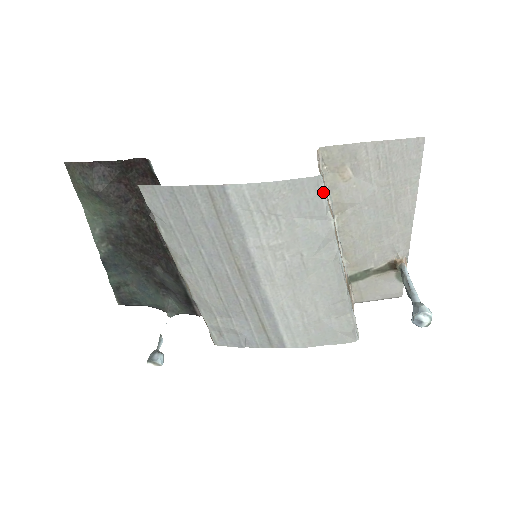
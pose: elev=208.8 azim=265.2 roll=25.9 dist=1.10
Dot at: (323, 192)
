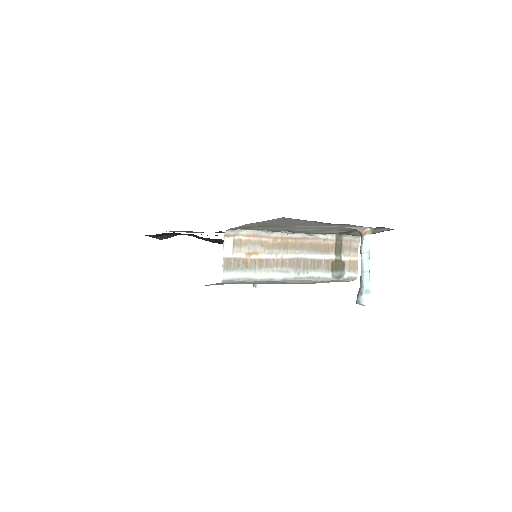
Dot at: (234, 281)
